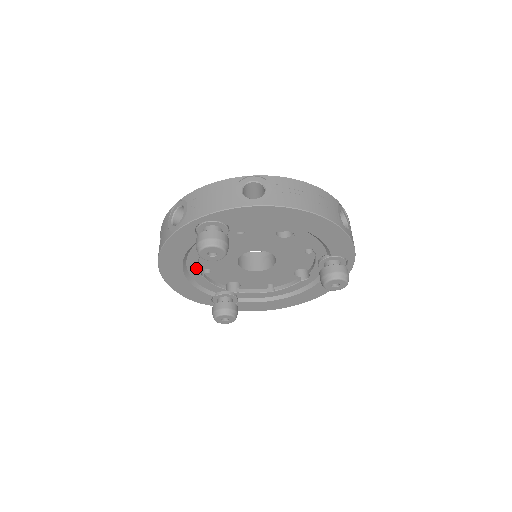
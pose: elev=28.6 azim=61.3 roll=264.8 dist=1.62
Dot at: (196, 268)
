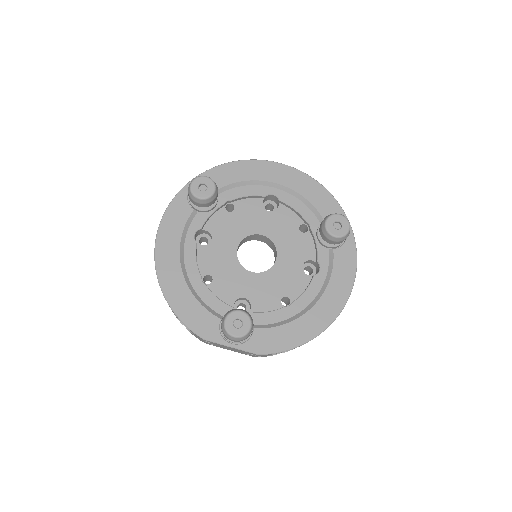
Dot at: (195, 267)
